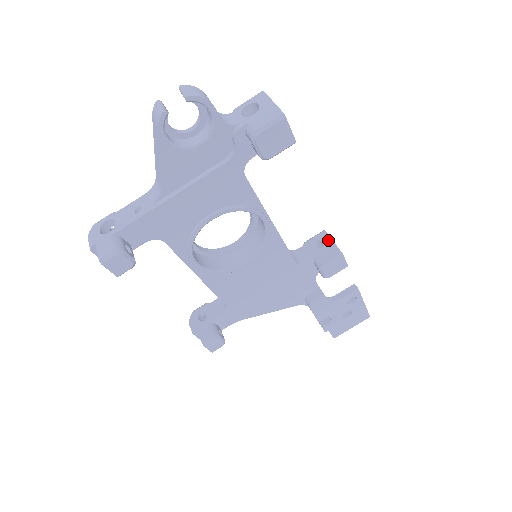
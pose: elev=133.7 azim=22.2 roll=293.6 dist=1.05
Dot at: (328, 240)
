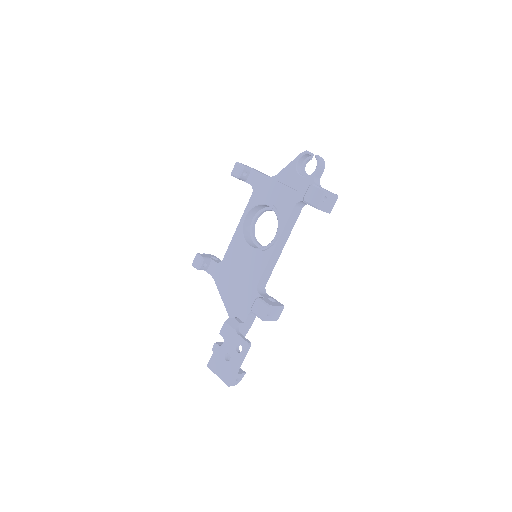
Dot at: (277, 304)
